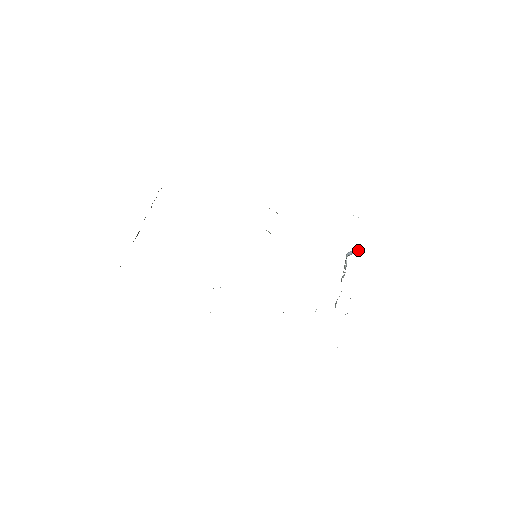
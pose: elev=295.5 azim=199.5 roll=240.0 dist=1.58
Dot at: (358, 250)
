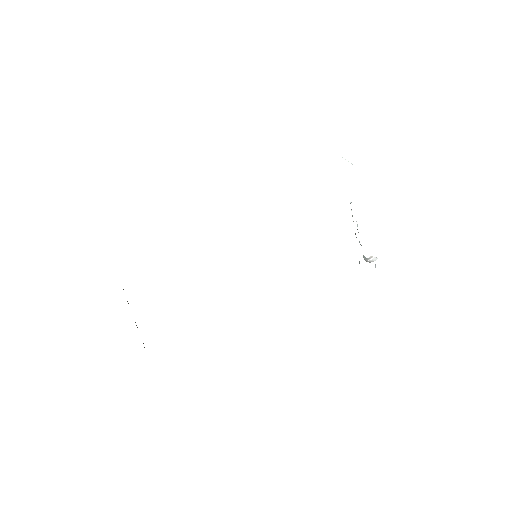
Dot at: occluded
